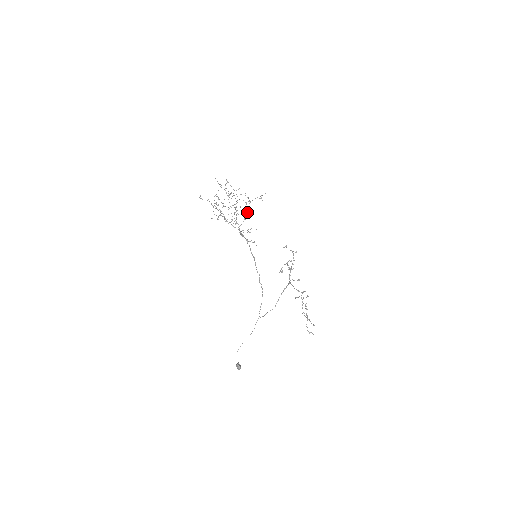
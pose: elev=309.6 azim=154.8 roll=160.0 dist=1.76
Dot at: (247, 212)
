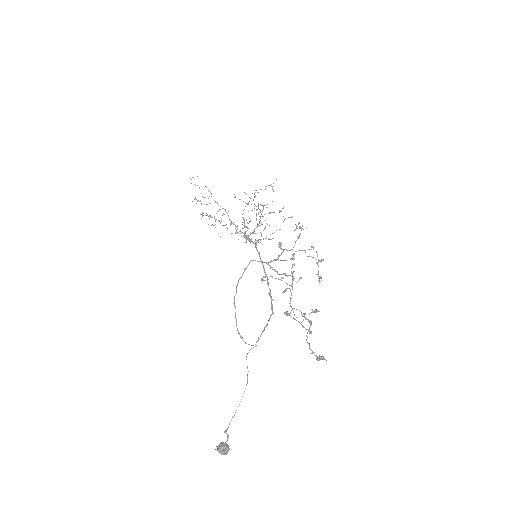
Dot at: occluded
